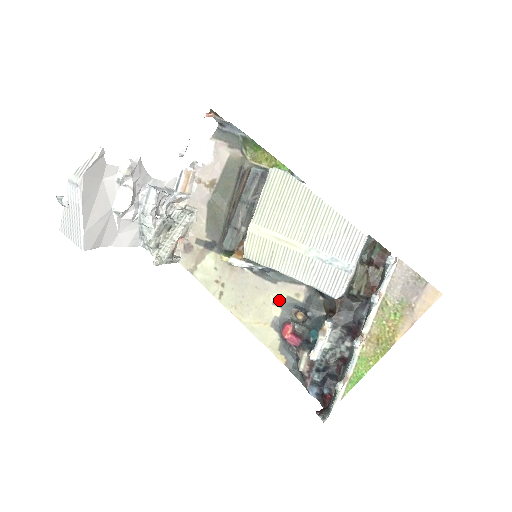
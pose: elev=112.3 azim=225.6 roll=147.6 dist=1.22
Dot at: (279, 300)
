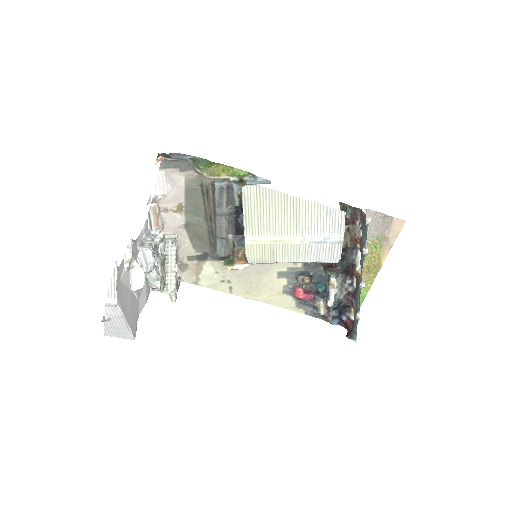
Dot at: (282, 273)
